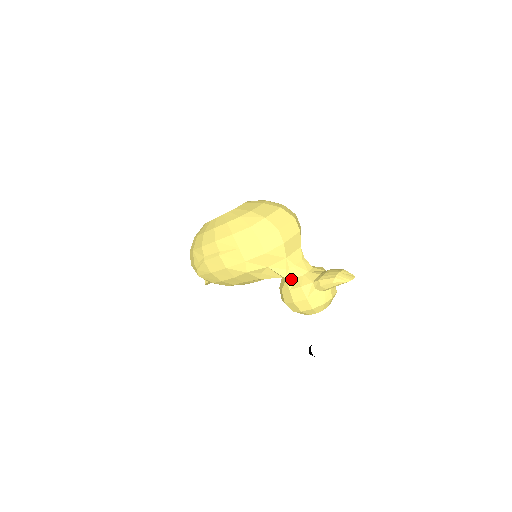
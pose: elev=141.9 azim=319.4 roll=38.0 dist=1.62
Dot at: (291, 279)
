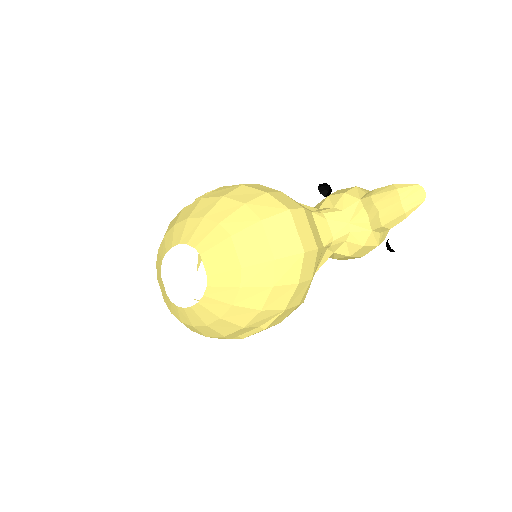
Dot at: (340, 248)
